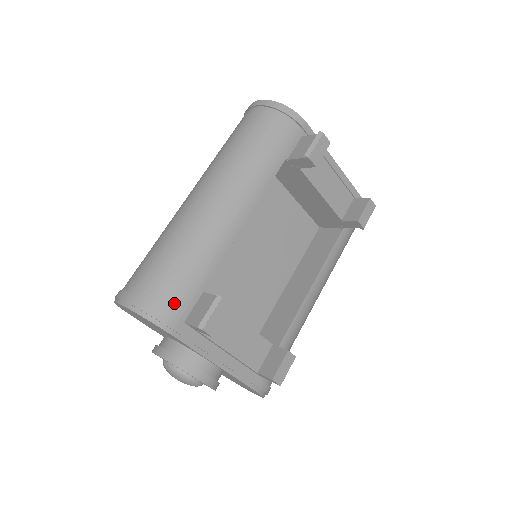
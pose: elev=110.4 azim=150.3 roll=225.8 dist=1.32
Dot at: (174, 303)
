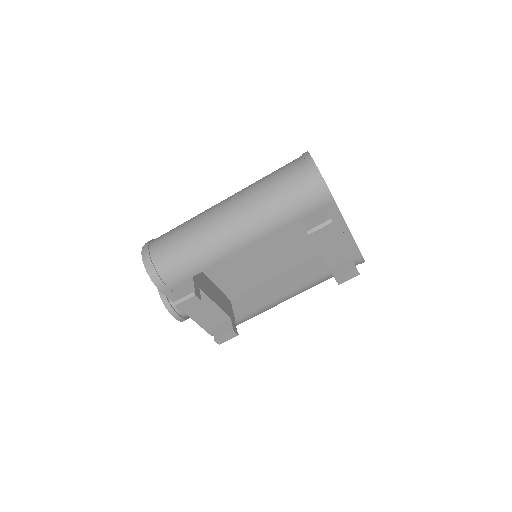
Dot at: (170, 277)
